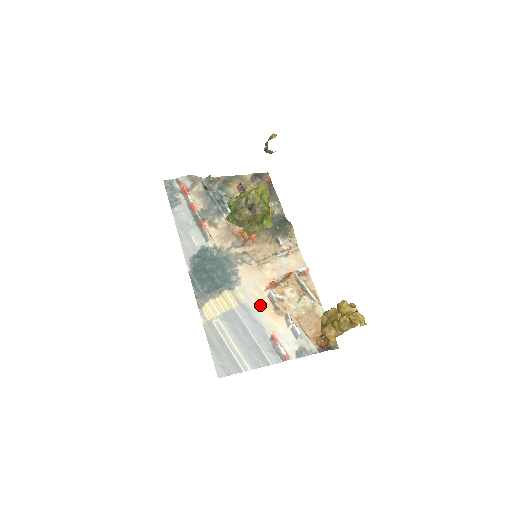
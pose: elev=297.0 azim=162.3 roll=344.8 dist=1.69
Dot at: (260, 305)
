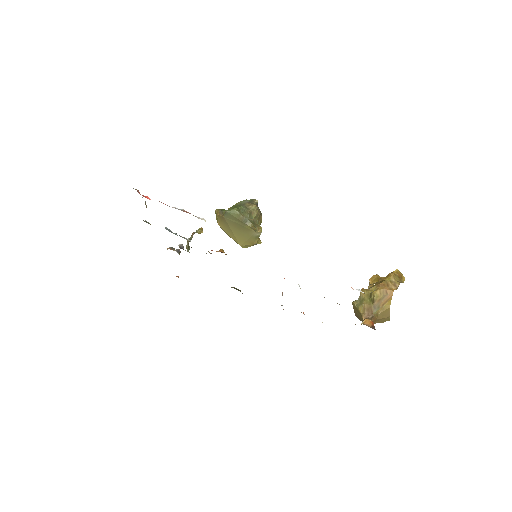
Dot at: occluded
